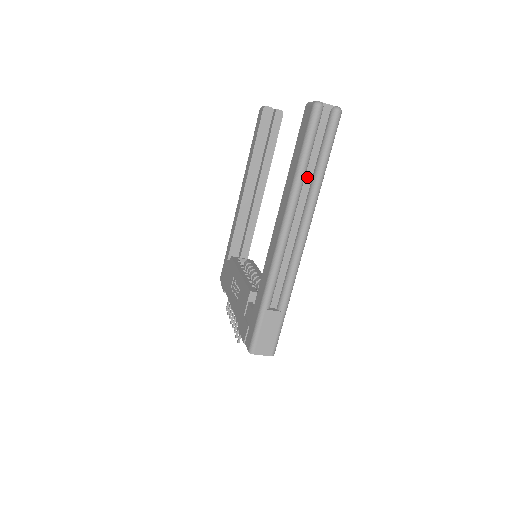
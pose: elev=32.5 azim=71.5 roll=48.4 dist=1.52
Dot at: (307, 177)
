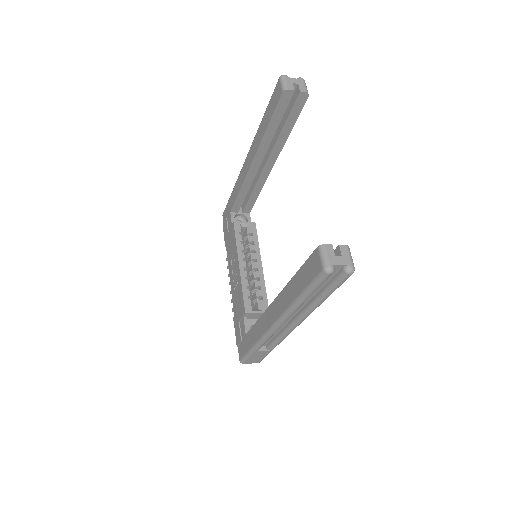
Dot at: occluded
